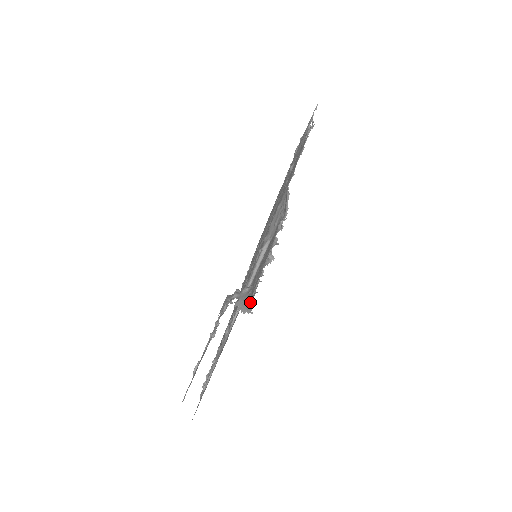
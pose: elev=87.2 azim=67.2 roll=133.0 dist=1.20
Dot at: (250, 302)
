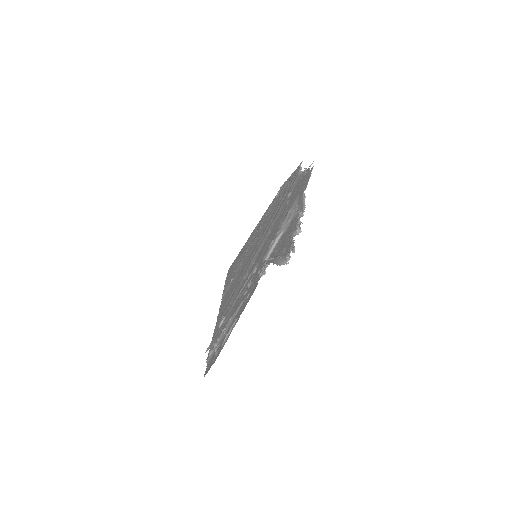
Dot at: (289, 253)
